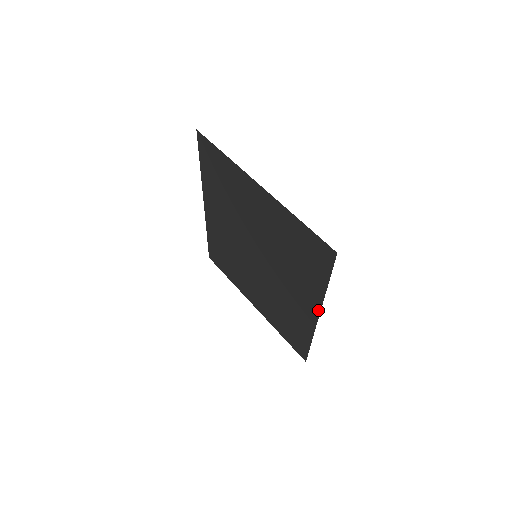
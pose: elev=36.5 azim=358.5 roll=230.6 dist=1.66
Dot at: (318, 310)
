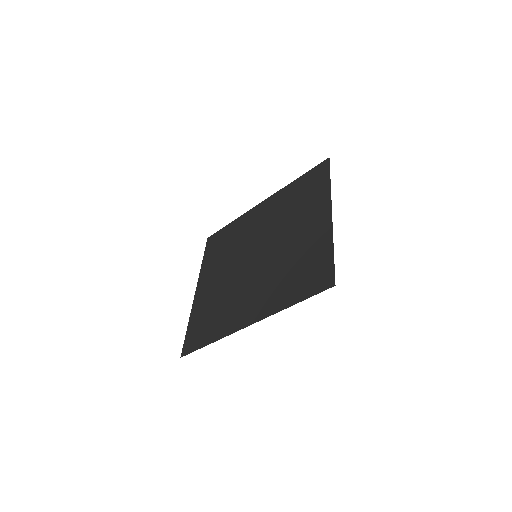
Dot at: (257, 320)
